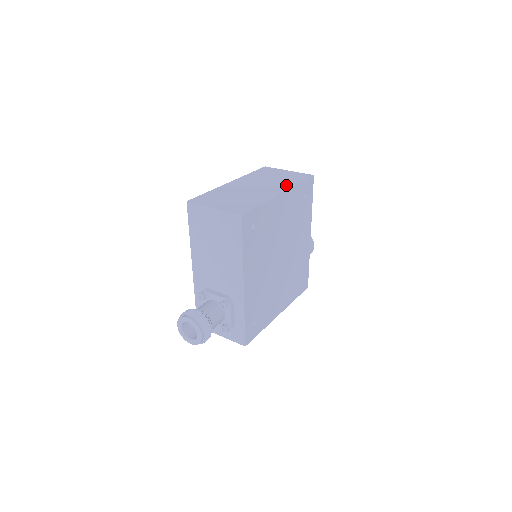
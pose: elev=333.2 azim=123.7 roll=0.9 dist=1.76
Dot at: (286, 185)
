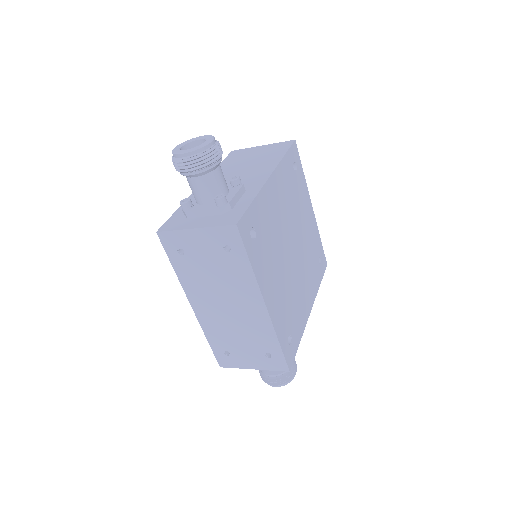
Dot at: occluded
